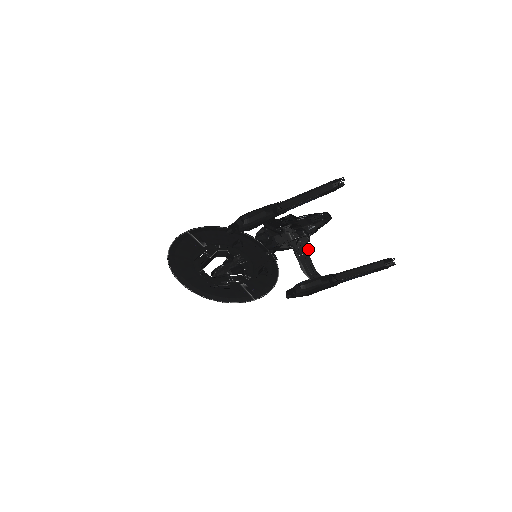
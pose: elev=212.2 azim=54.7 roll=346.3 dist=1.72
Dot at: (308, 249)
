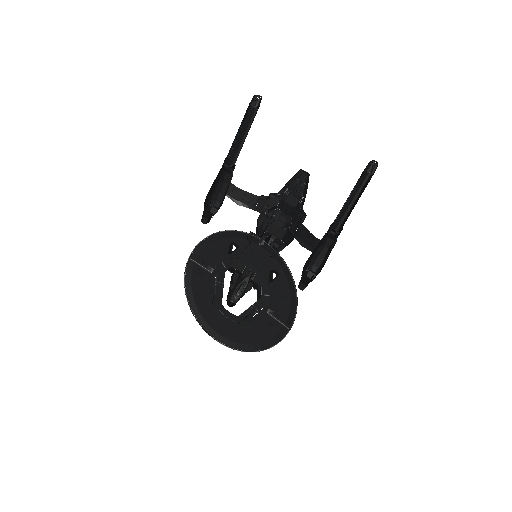
Dot at: (300, 219)
